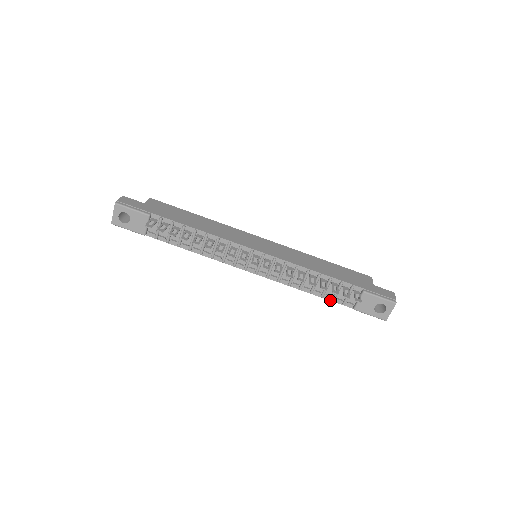
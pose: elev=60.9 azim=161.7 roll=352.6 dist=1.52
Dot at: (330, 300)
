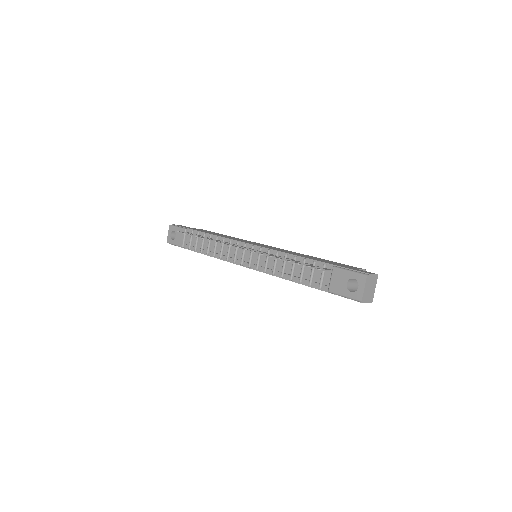
Dot at: (308, 286)
